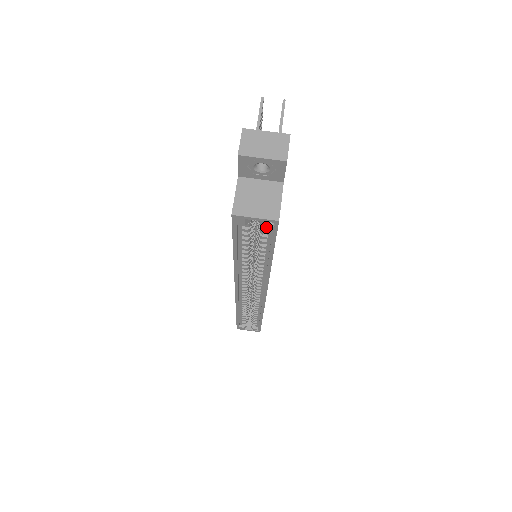
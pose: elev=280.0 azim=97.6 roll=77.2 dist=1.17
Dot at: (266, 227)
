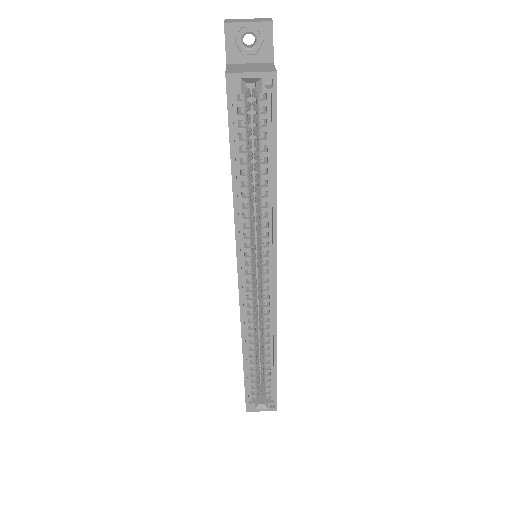
Dot at: (264, 91)
